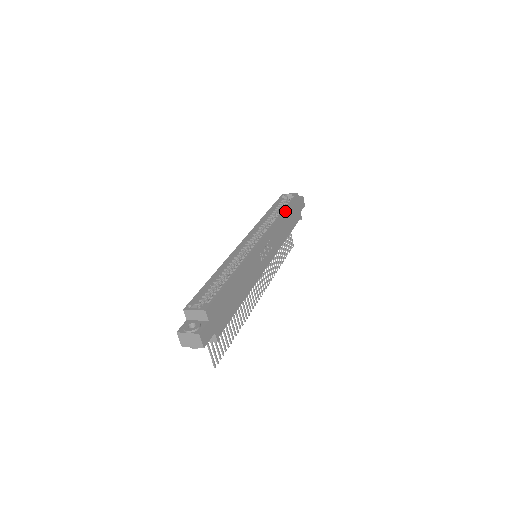
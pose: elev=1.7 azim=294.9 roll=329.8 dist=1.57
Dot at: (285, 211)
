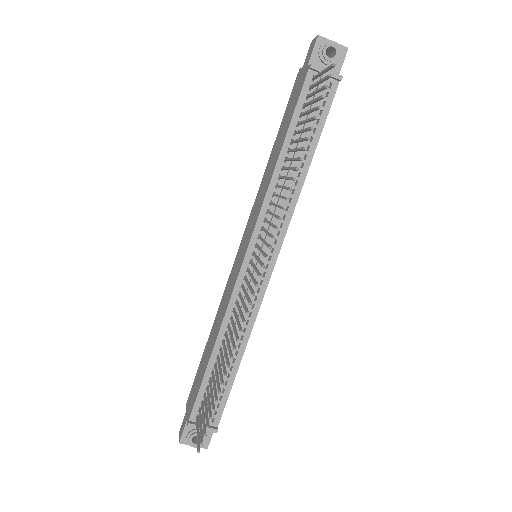
Dot at: occluded
